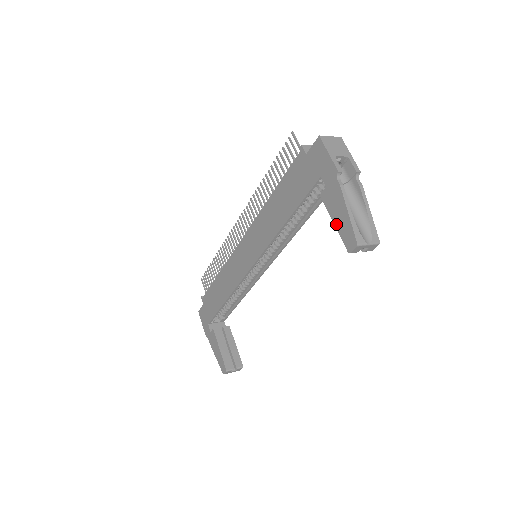
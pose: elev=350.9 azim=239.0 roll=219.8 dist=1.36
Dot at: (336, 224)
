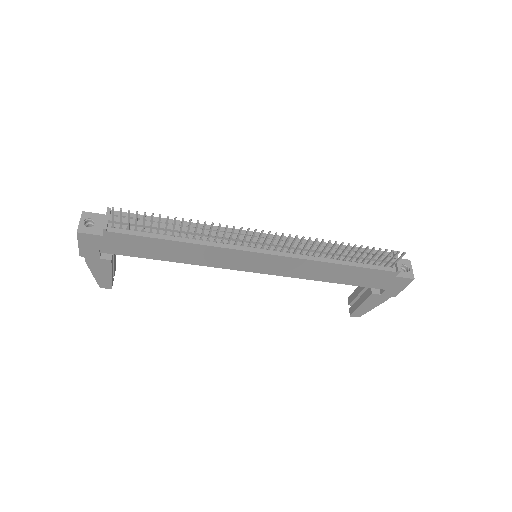
Dot at: (361, 307)
